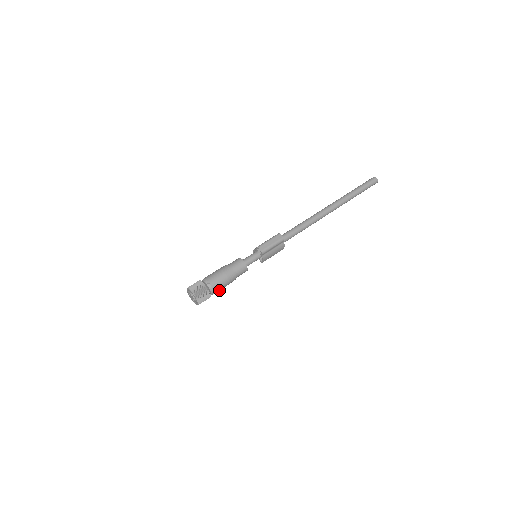
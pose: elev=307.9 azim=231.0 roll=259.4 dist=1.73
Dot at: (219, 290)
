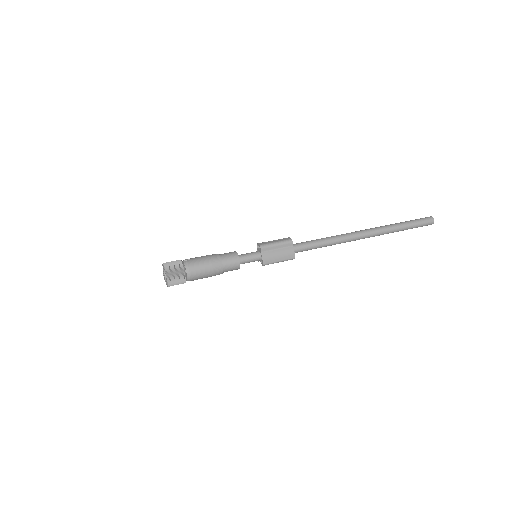
Dot at: (199, 275)
